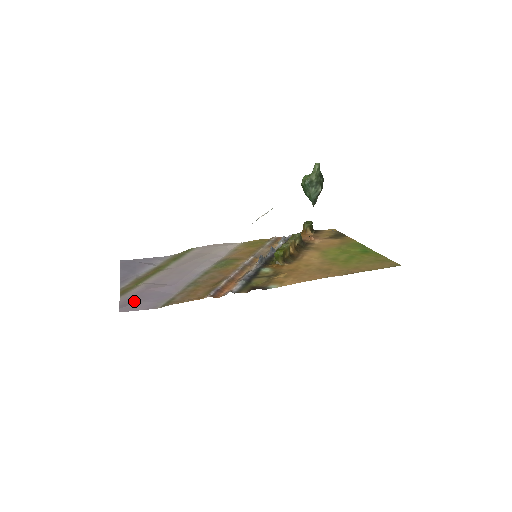
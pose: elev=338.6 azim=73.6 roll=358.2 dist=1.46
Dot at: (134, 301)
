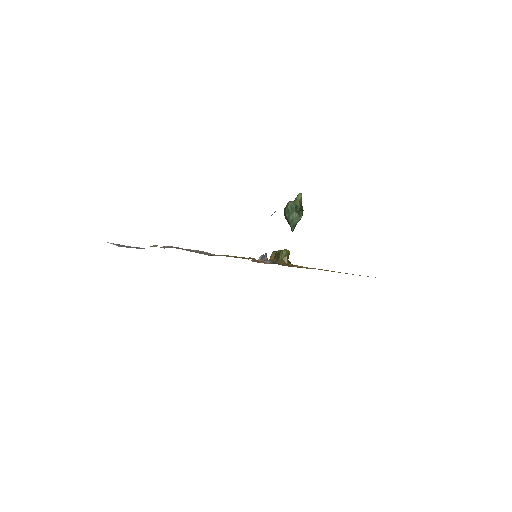
Dot at: occluded
